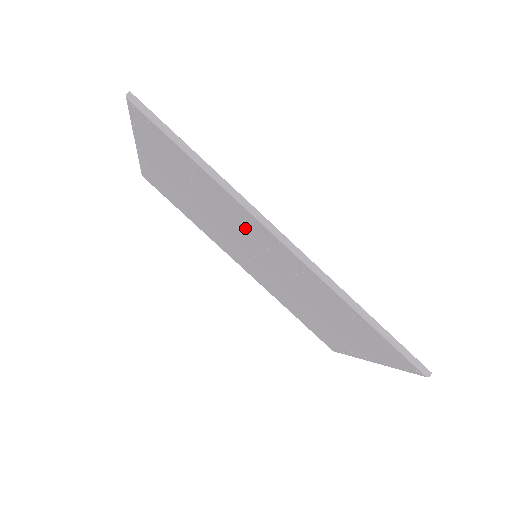
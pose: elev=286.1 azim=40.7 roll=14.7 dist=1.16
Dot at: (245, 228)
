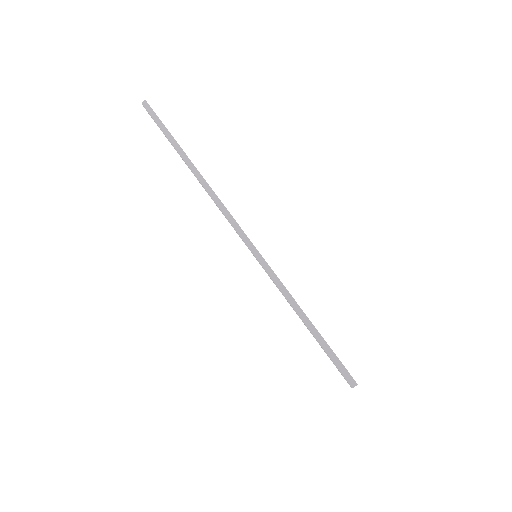
Dot at: occluded
